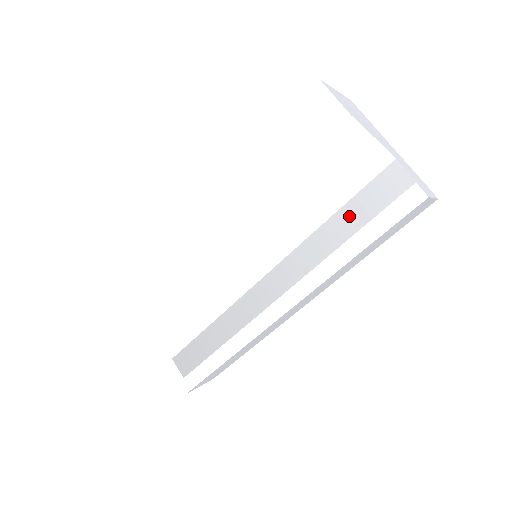
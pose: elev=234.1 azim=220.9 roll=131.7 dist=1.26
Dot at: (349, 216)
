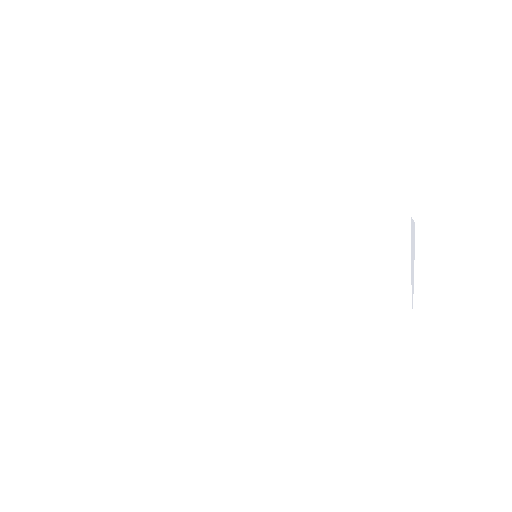
Dot at: occluded
